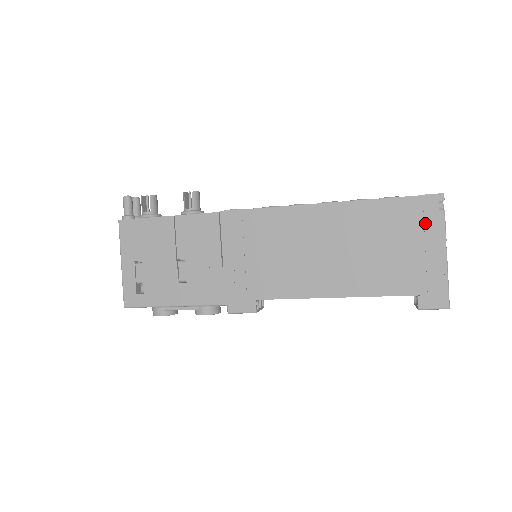
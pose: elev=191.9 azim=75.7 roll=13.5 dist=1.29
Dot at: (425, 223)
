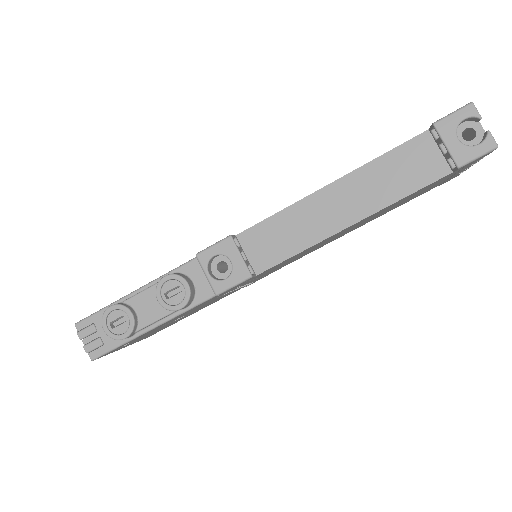
Dot at: occluded
